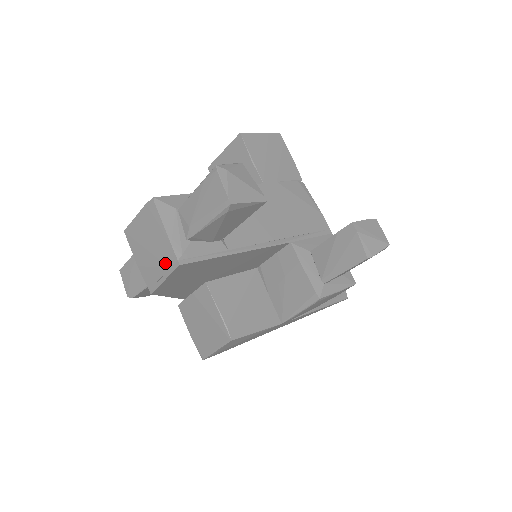
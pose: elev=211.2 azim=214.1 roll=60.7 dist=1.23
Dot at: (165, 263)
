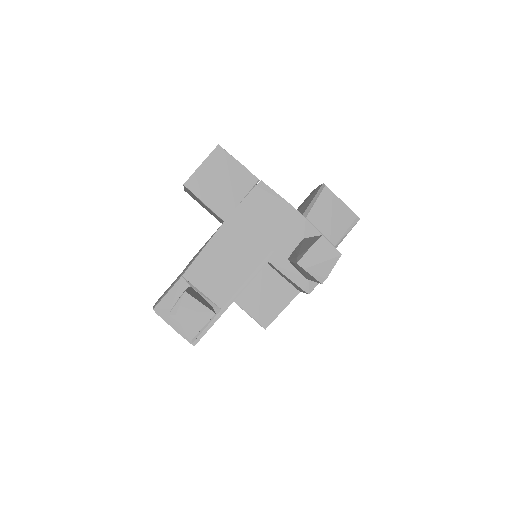
Dot at: occluded
